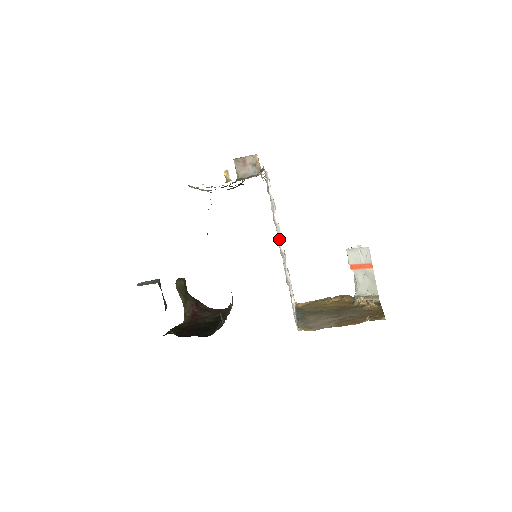
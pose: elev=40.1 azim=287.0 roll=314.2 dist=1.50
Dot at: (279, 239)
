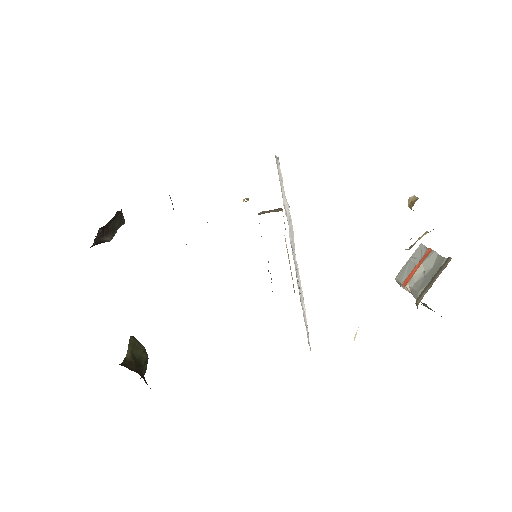
Dot at: occluded
